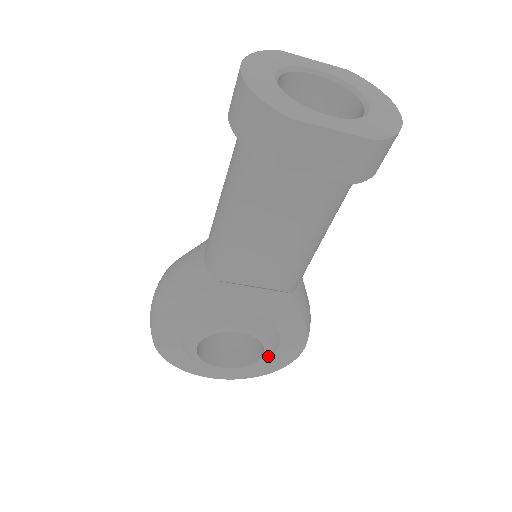
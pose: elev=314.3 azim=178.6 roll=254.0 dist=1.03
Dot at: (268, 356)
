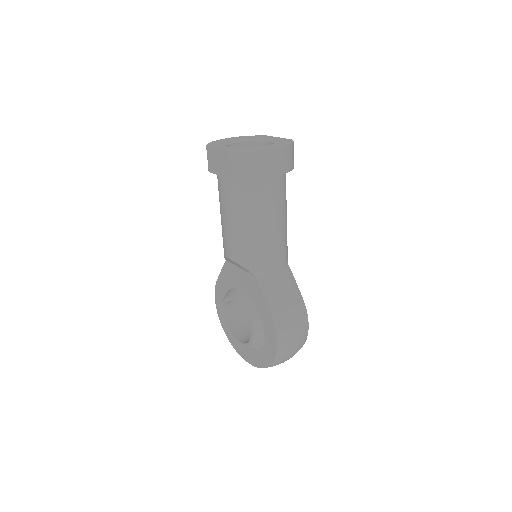
Dot at: (253, 334)
